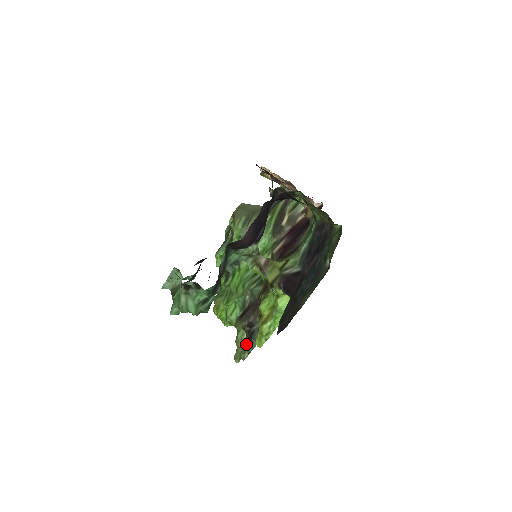
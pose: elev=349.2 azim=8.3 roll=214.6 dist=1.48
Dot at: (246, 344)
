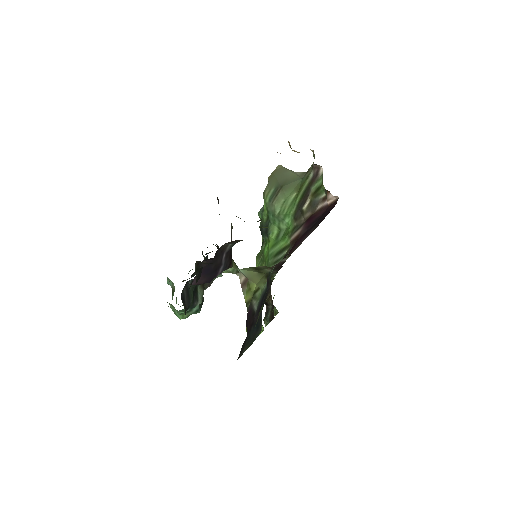
Dot at: occluded
